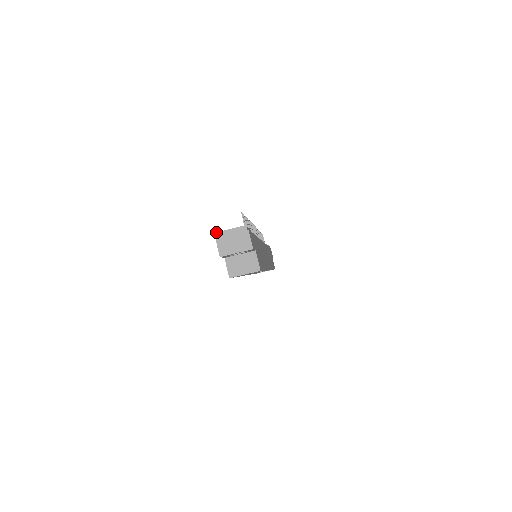
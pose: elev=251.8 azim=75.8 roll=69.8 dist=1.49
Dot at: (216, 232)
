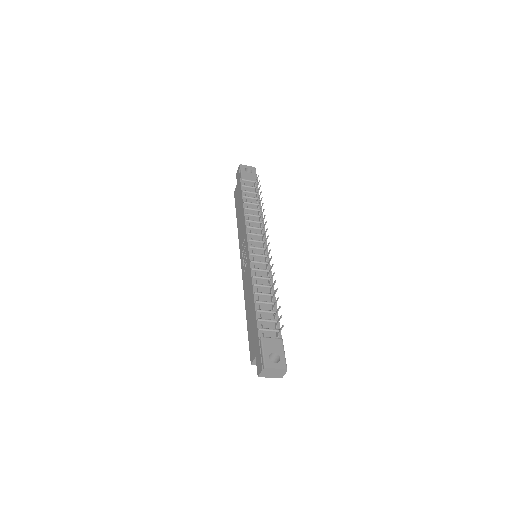
Dot at: (265, 368)
